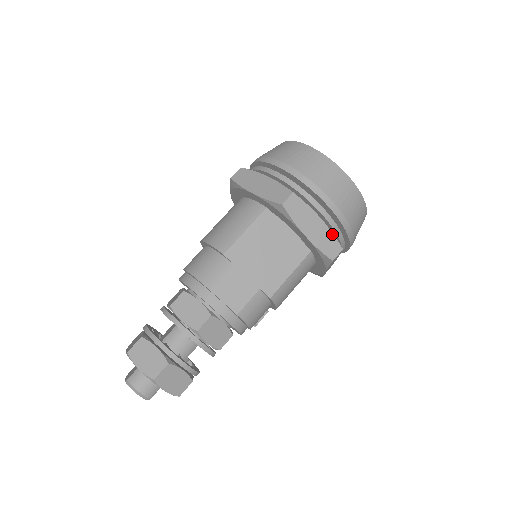
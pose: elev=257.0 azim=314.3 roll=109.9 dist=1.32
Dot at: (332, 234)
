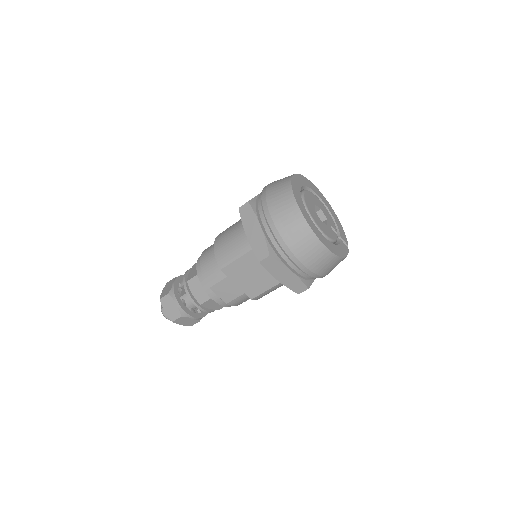
Dot at: (300, 280)
